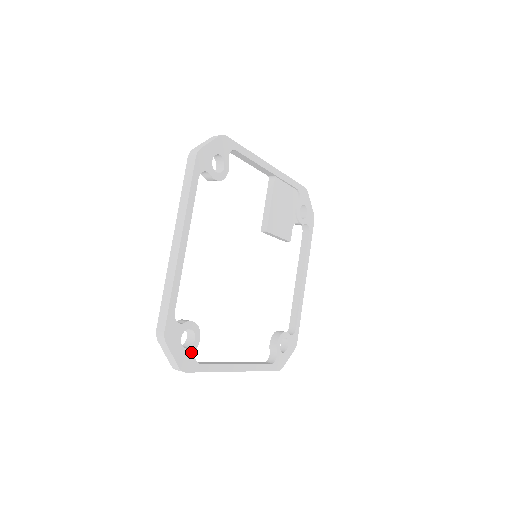
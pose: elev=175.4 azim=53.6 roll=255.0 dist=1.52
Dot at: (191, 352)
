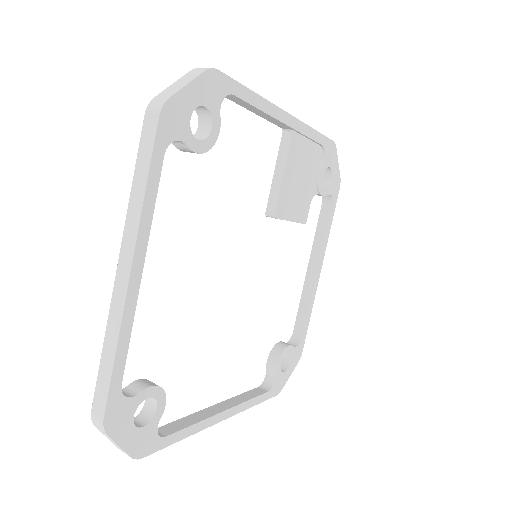
Dot at: (151, 428)
